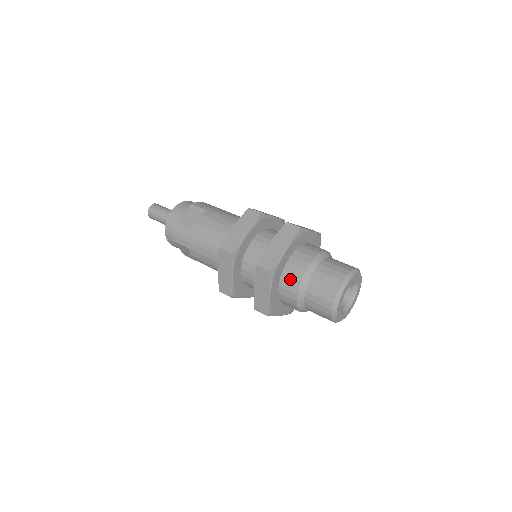
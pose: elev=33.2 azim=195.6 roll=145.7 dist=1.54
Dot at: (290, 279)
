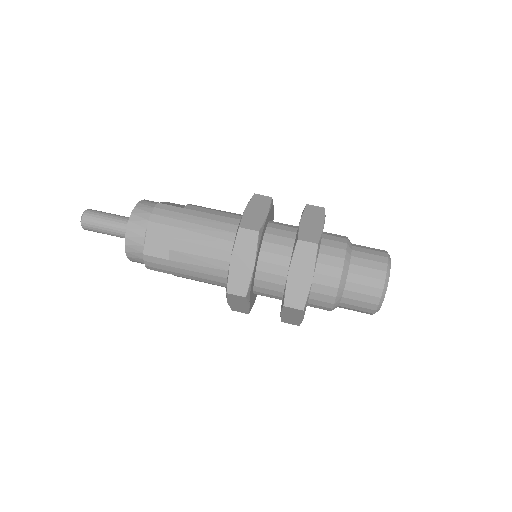
Dot at: (321, 299)
